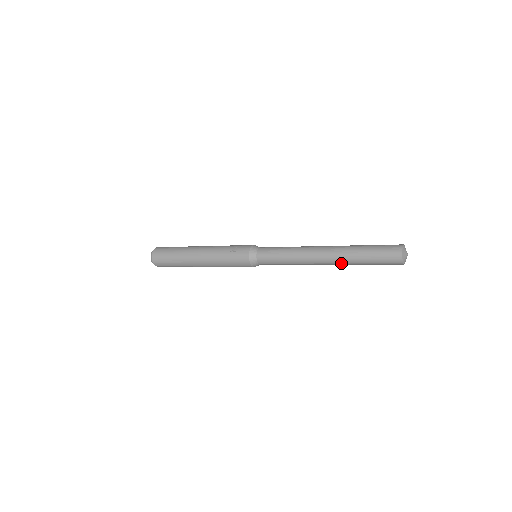
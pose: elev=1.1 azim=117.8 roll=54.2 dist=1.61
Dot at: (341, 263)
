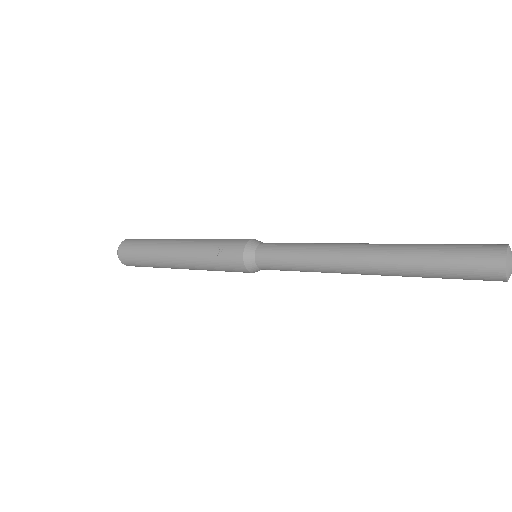
Dot at: (391, 275)
